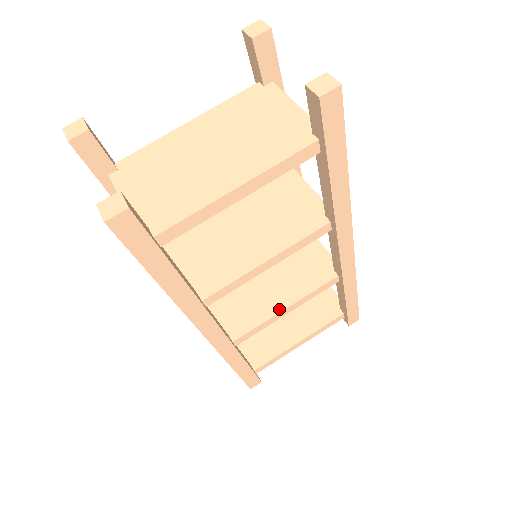
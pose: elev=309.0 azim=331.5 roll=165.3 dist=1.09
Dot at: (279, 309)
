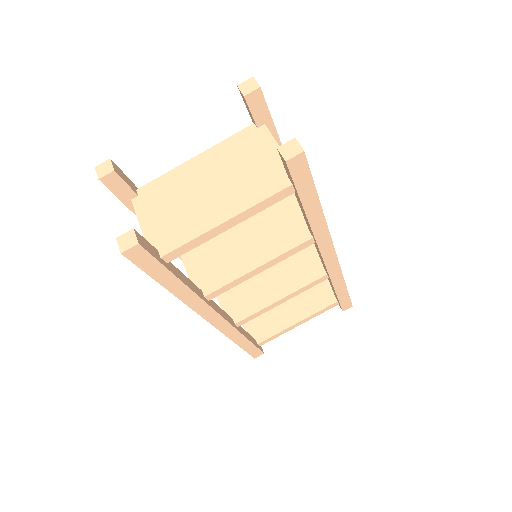
Dot at: (275, 299)
